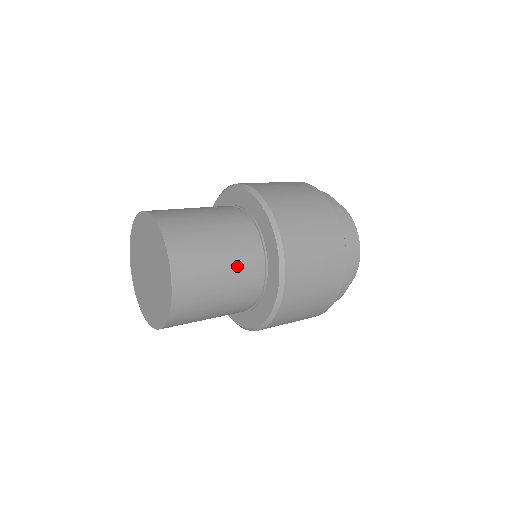
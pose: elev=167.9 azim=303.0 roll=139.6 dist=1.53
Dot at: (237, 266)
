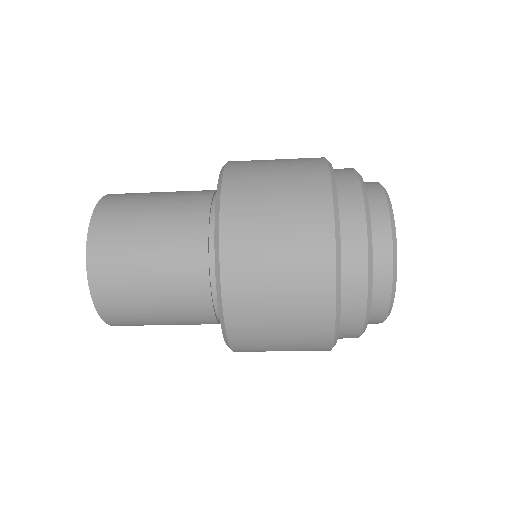
Dot at: (176, 293)
